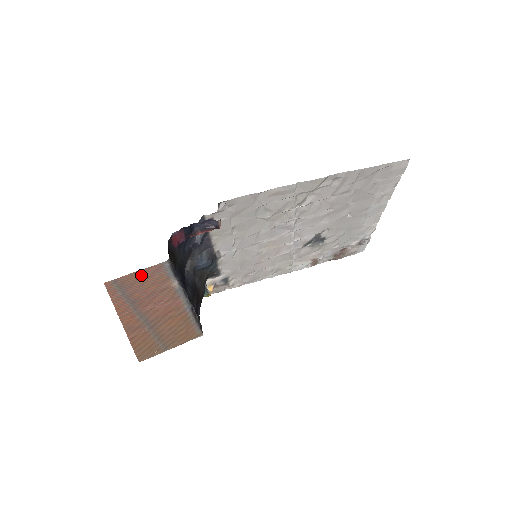
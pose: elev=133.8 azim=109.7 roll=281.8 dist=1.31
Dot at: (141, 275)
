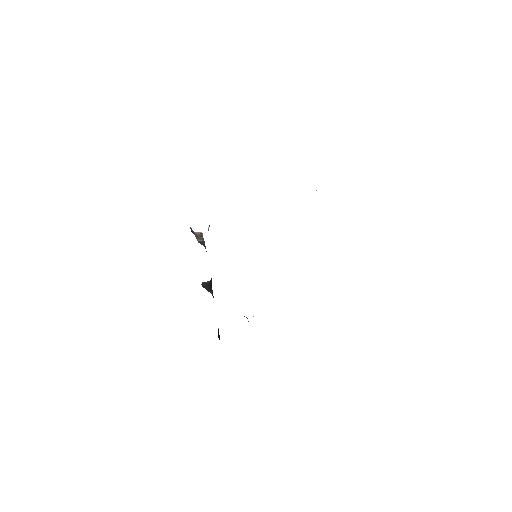
Dot at: occluded
